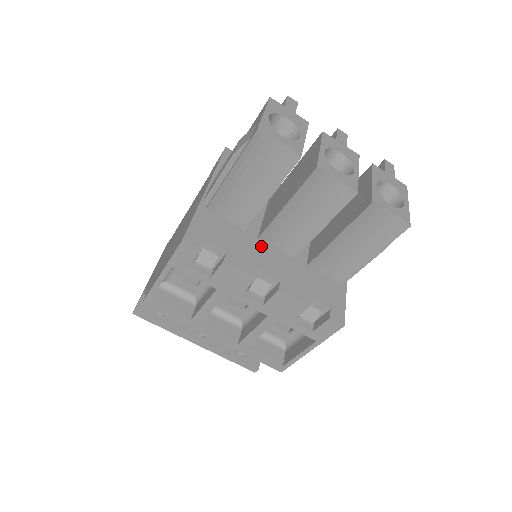
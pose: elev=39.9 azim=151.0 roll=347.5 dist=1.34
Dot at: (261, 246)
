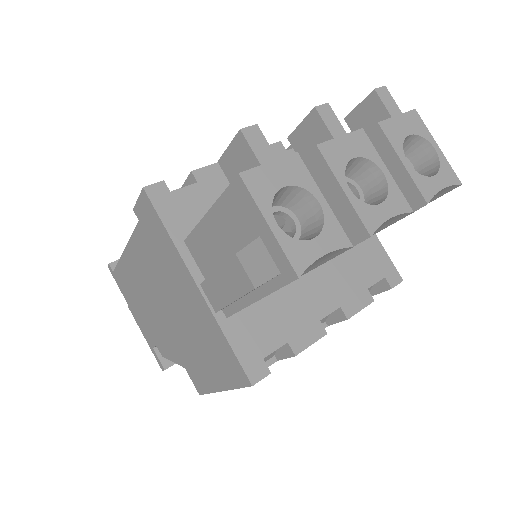
Dot at: (297, 288)
